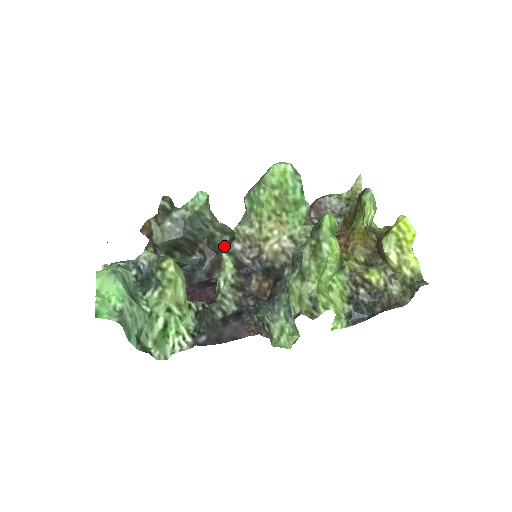
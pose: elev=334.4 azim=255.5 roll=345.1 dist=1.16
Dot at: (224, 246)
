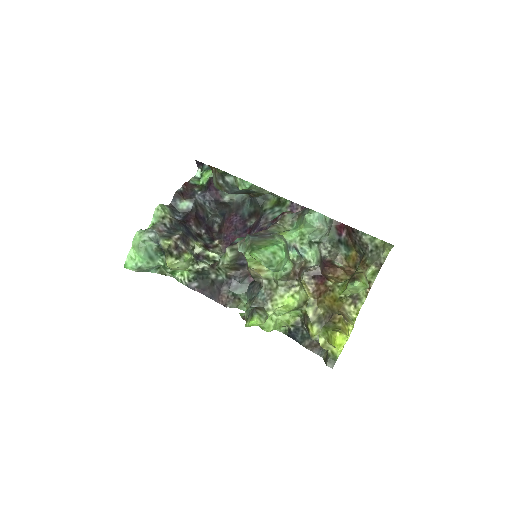
Dot at: (268, 205)
